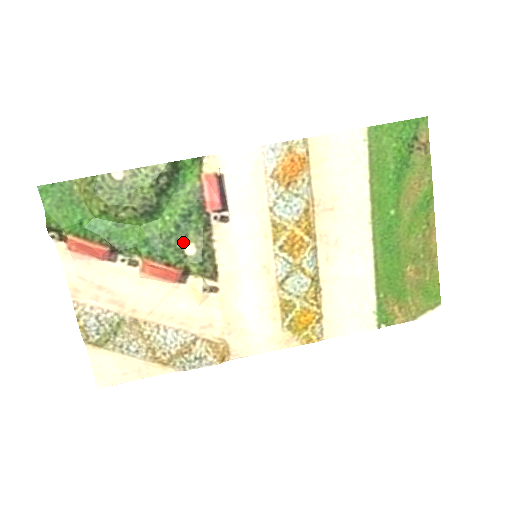
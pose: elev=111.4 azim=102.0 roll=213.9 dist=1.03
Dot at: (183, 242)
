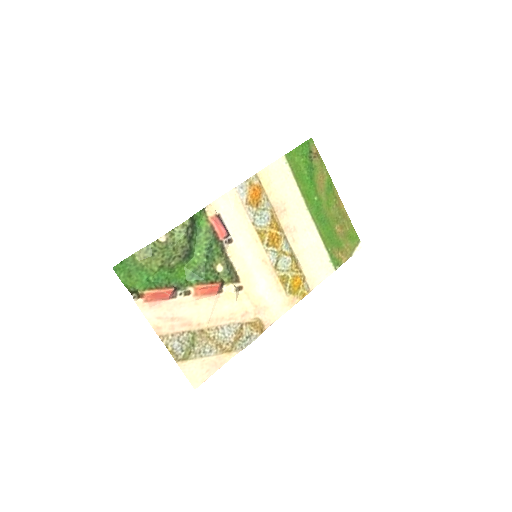
Dot at: (214, 265)
